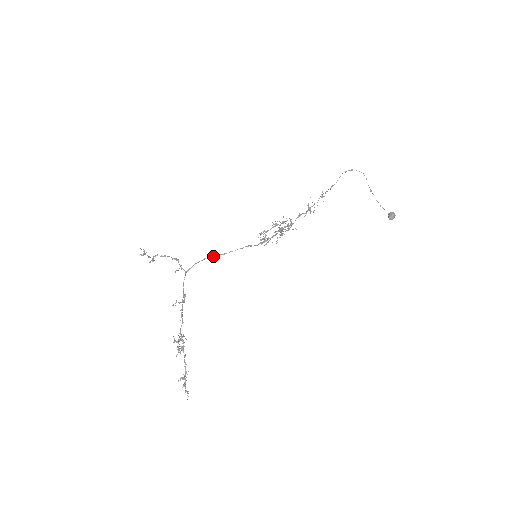
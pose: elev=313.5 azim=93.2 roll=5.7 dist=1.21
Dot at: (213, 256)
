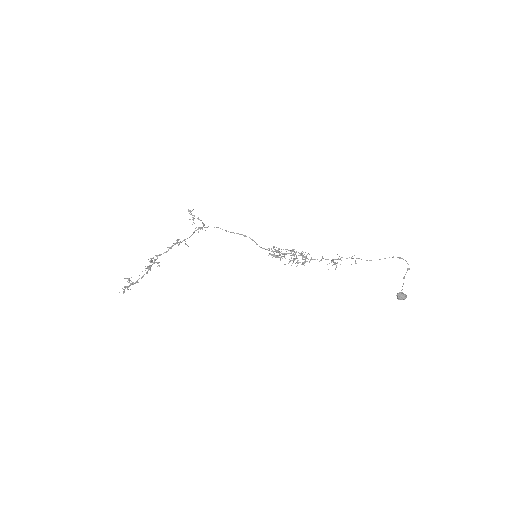
Dot at: occluded
